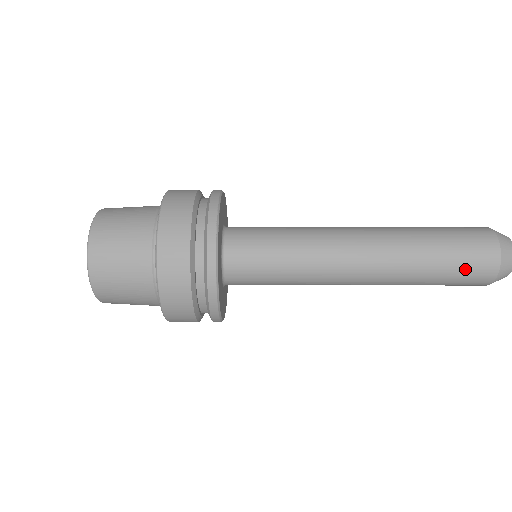
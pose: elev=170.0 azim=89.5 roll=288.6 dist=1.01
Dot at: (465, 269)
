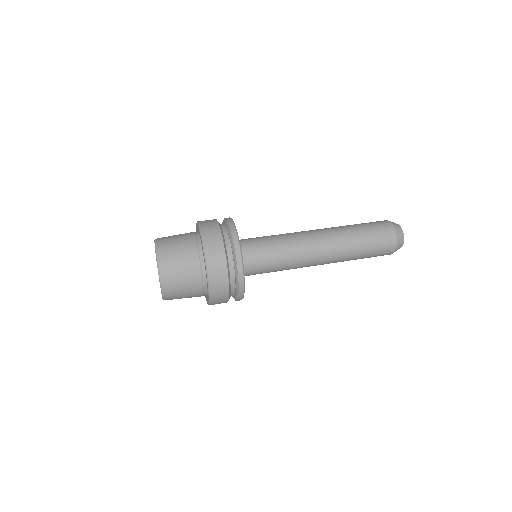
Dot at: (378, 249)
